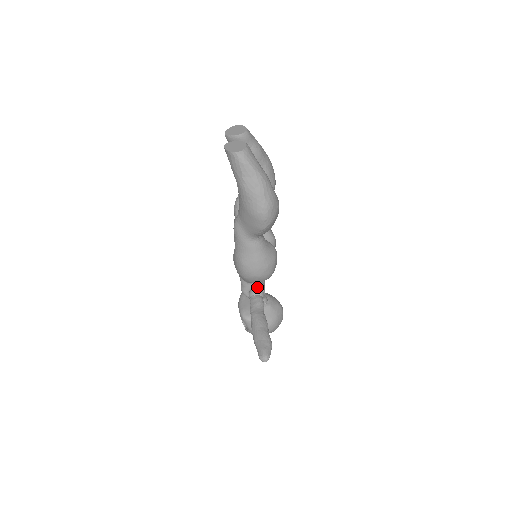
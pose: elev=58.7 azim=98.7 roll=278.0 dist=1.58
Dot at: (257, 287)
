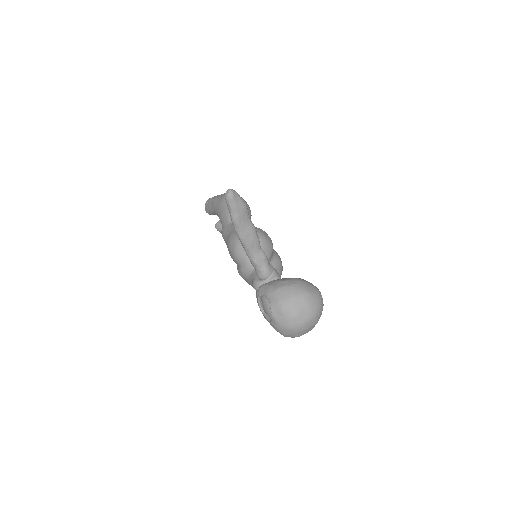
Dot at: occluded
